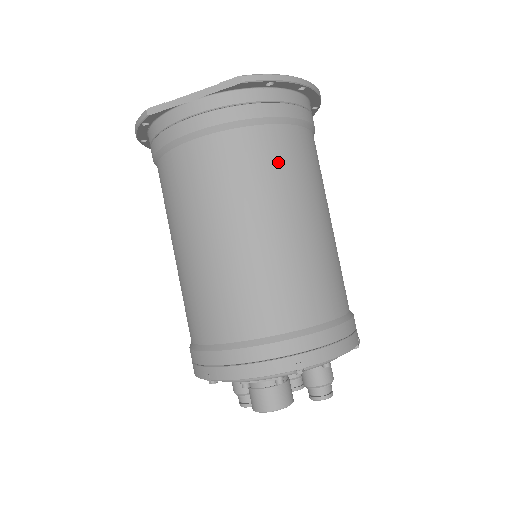
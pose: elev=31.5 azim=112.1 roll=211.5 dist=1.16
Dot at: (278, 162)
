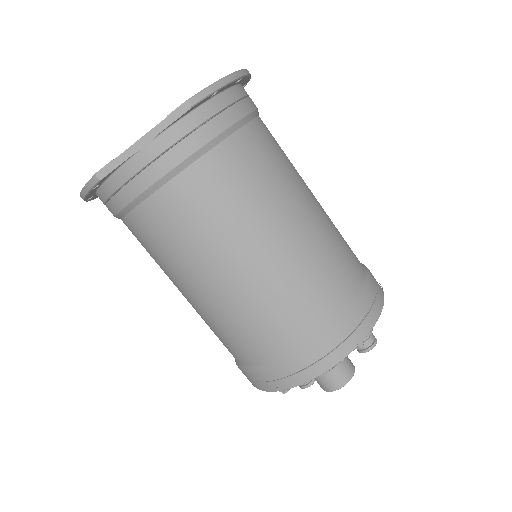
Dot at: (256, 169)
